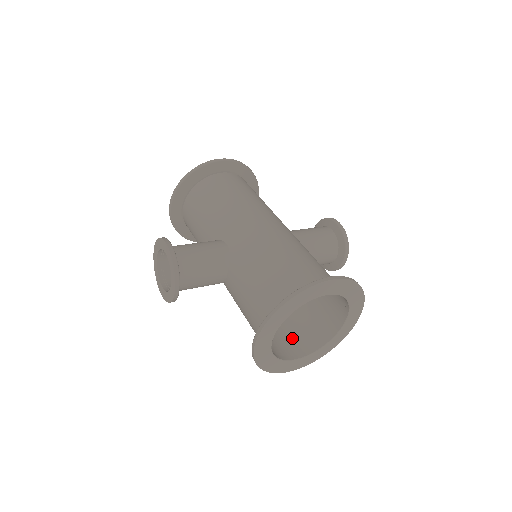
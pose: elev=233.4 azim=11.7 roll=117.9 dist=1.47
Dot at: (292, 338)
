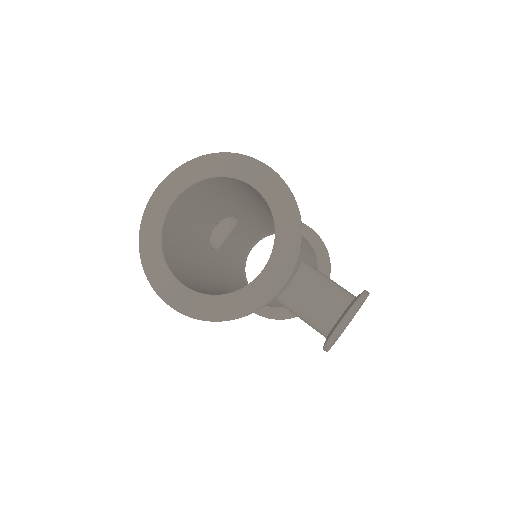
Dot at: (202, 291)
